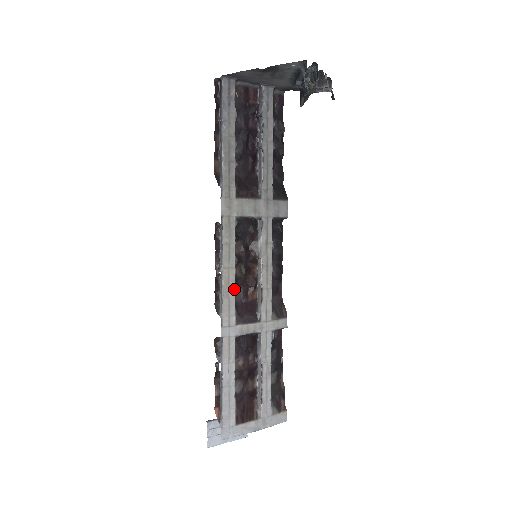
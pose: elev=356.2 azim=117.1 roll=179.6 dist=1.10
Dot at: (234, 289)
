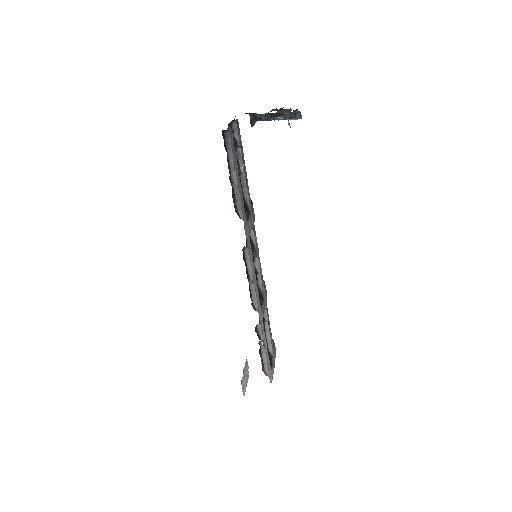
Dot at: (257, 288)
